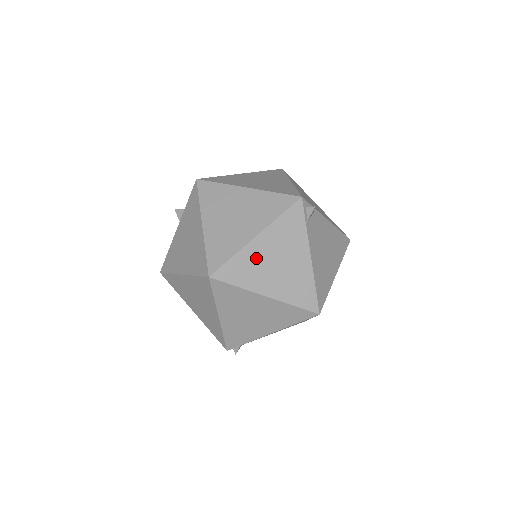
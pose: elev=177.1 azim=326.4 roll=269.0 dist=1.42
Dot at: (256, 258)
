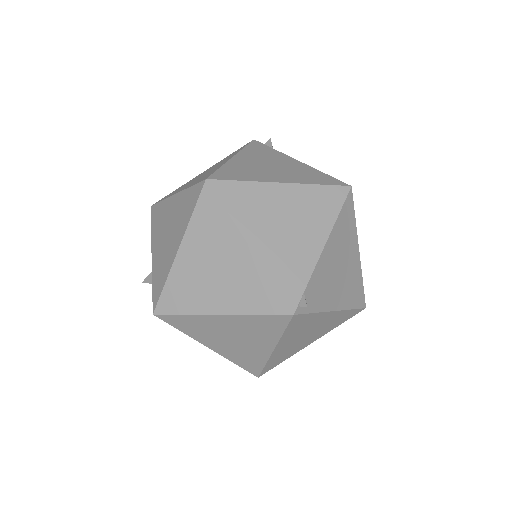
Dot at: (246, 166)
